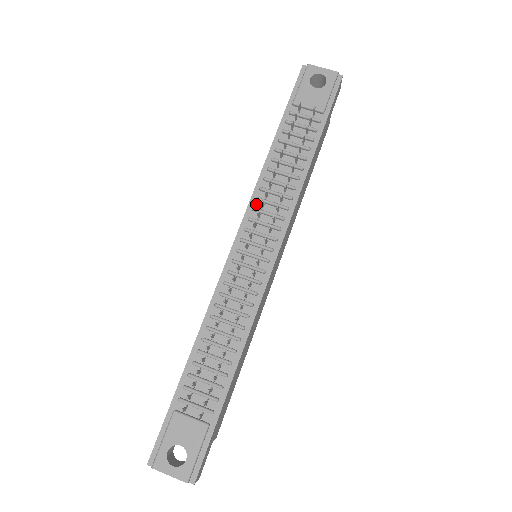
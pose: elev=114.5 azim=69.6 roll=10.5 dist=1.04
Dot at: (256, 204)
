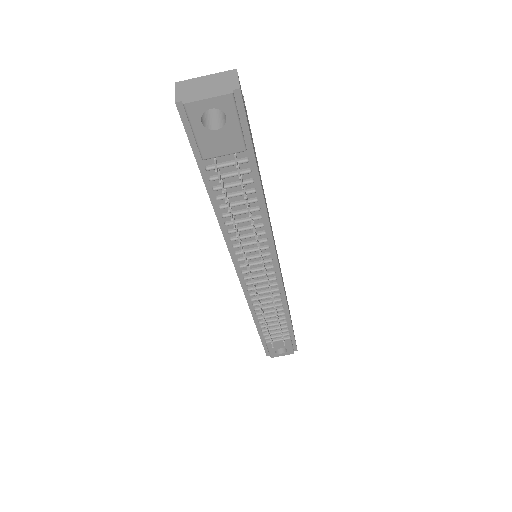
Dot at: (235, 248)
